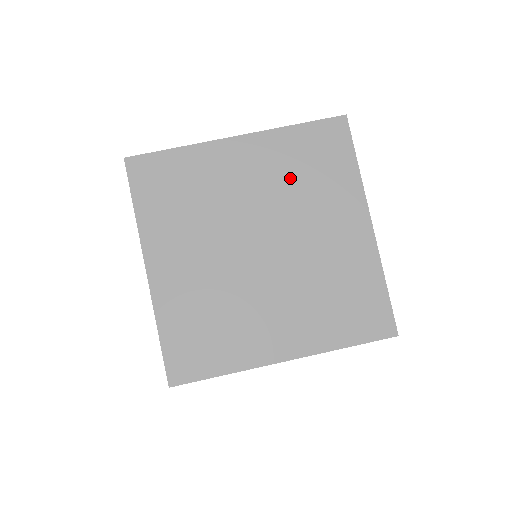
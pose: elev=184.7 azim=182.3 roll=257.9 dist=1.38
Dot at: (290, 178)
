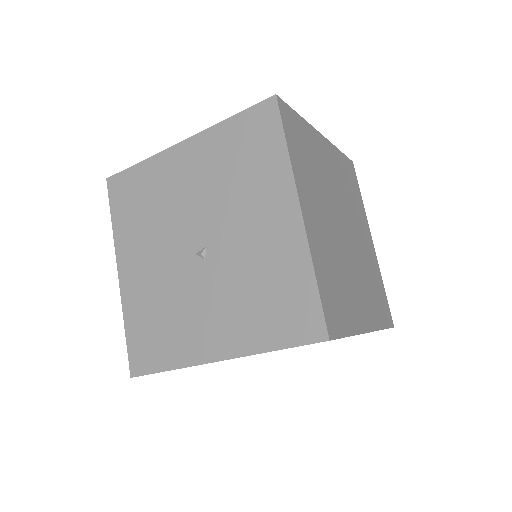
Dot at: (345, 186)
